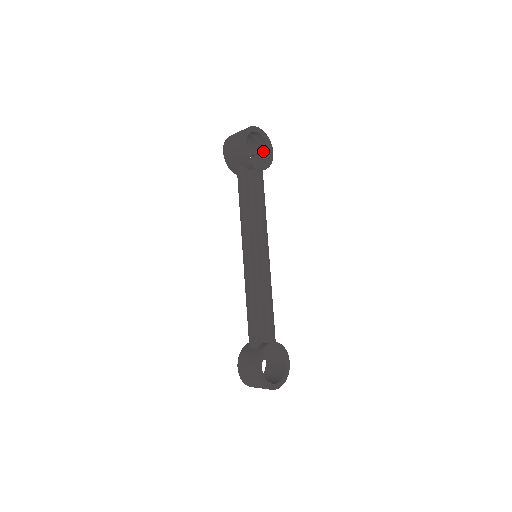
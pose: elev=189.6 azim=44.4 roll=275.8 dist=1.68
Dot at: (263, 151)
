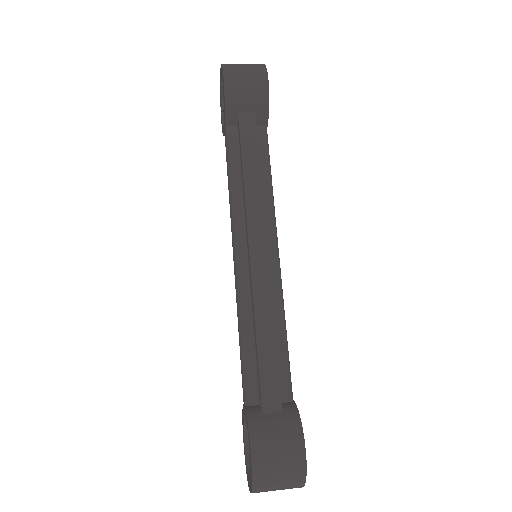
Dot at: occluded
